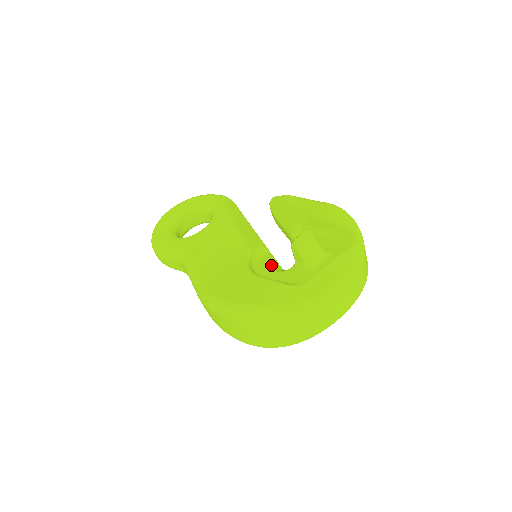
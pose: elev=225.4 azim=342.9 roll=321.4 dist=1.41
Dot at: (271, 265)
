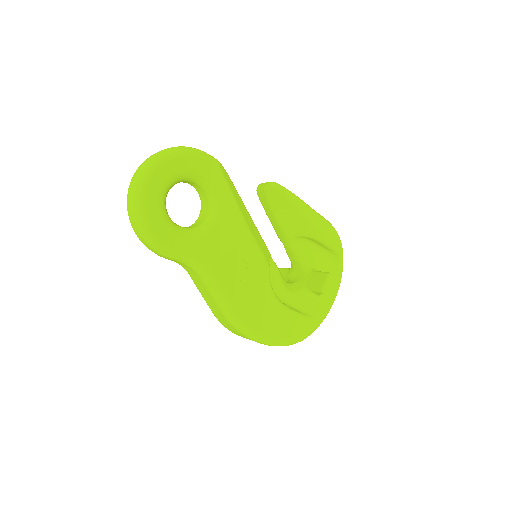
Dot at: (282, 282)
